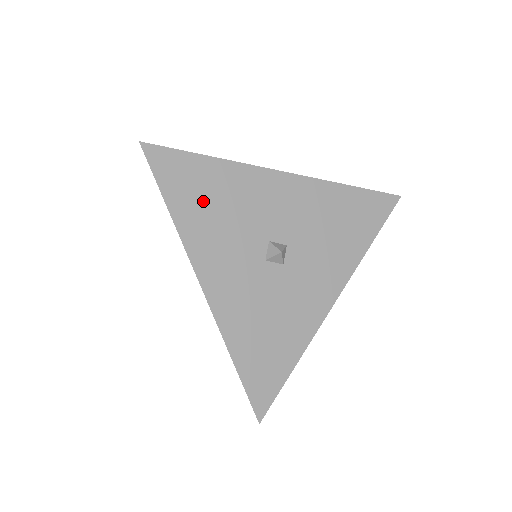
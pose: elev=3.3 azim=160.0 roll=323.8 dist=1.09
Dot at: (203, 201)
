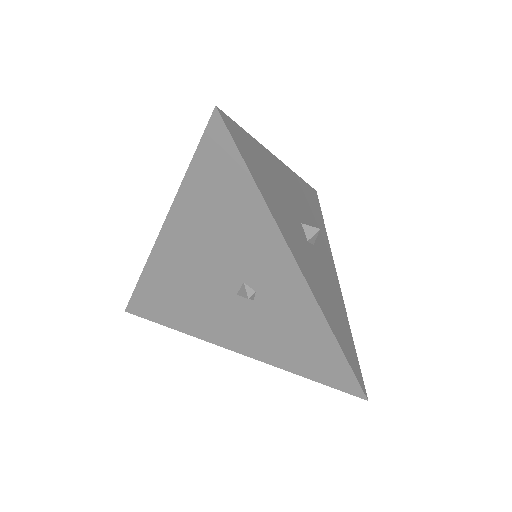
Dot at: (266, 180)
